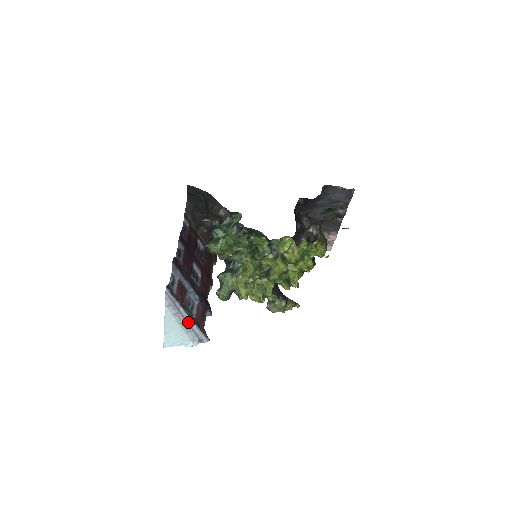
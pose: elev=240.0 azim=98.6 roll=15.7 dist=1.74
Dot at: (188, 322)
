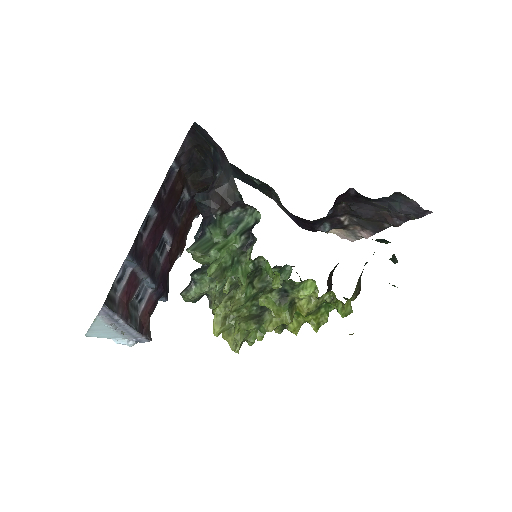
Dot at: (127, 329)
